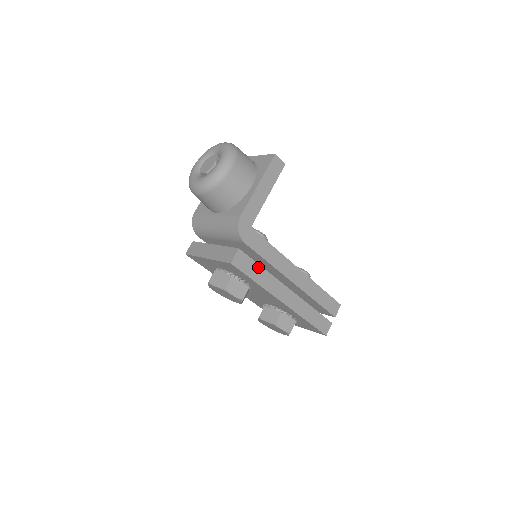
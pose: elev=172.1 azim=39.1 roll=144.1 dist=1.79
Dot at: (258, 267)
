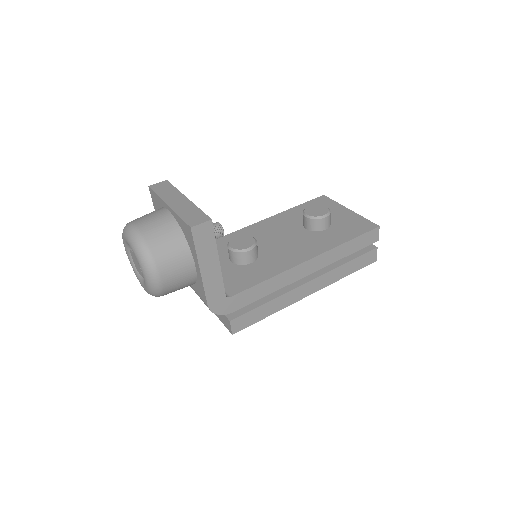
Dot at: (261, 308)
